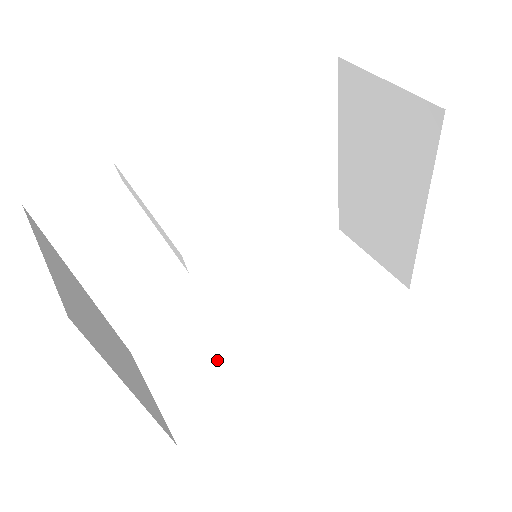
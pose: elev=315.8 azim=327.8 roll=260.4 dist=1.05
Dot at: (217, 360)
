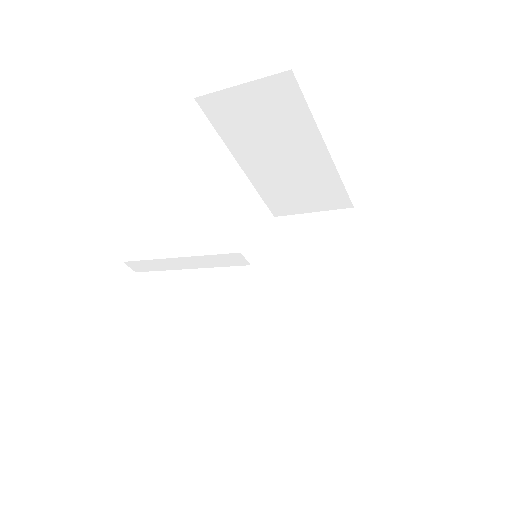
Dot at: (288, 358)
